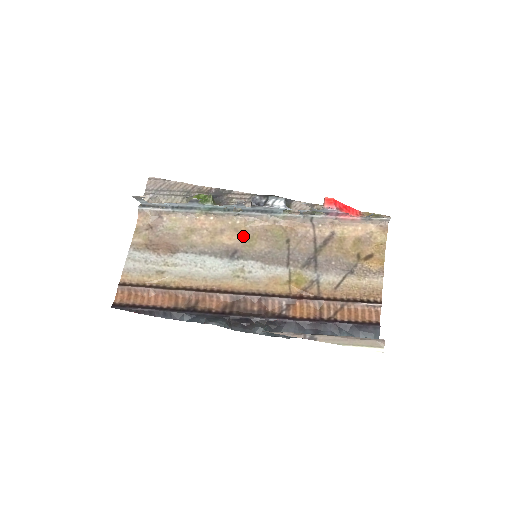
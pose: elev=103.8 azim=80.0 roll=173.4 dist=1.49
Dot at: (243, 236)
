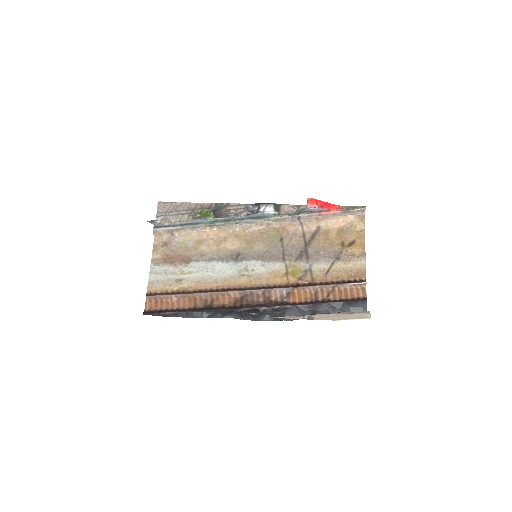
Dot at: (243, 241)
